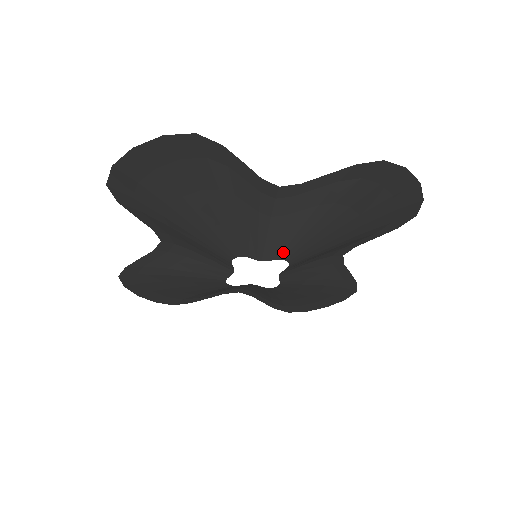
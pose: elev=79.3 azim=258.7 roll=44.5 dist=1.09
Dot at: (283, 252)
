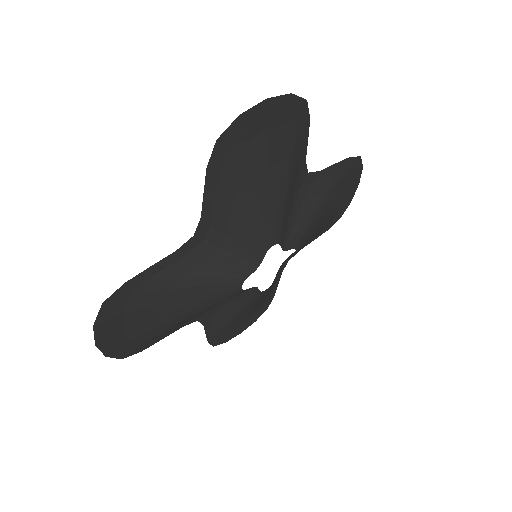
Dot at: (261, 248)
